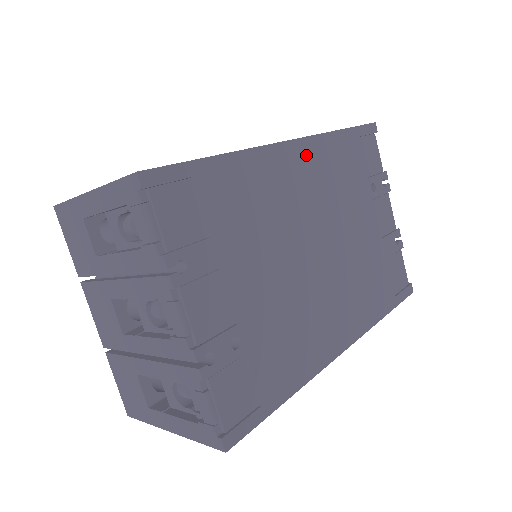
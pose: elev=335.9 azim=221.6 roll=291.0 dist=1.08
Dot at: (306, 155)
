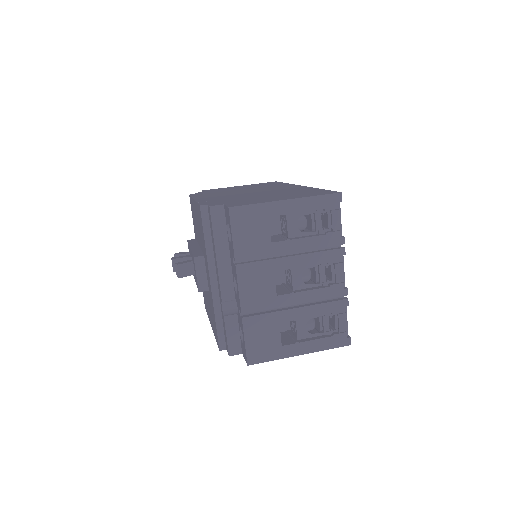
Dot at: occluded
